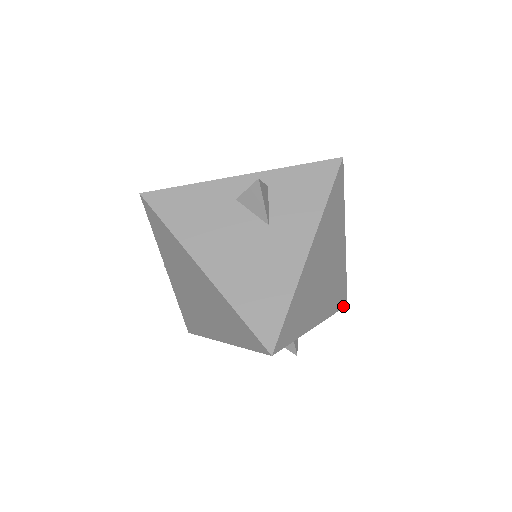
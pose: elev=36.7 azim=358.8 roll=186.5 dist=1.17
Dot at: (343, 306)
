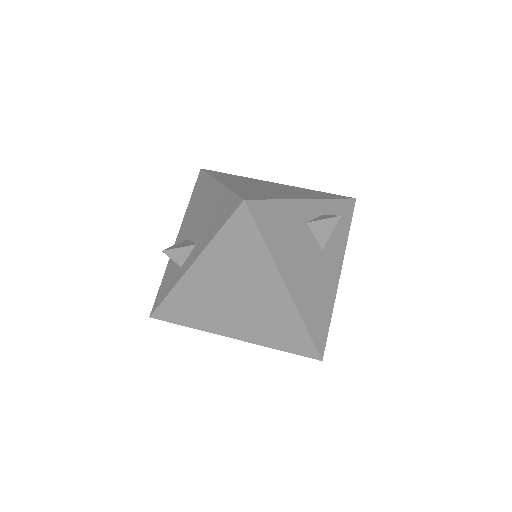
Dot at: occluded
